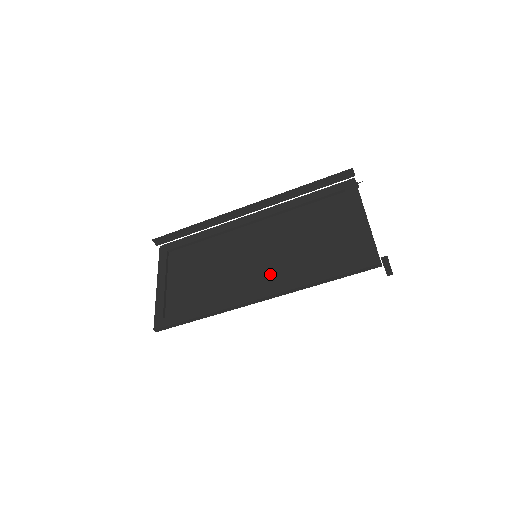
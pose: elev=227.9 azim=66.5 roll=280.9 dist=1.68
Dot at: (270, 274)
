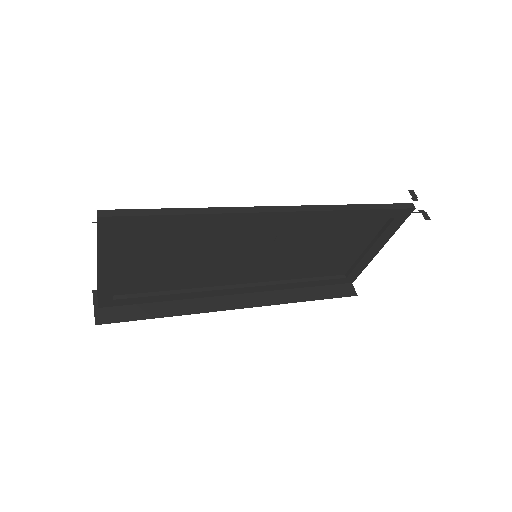
Dot at: (261, 273)
